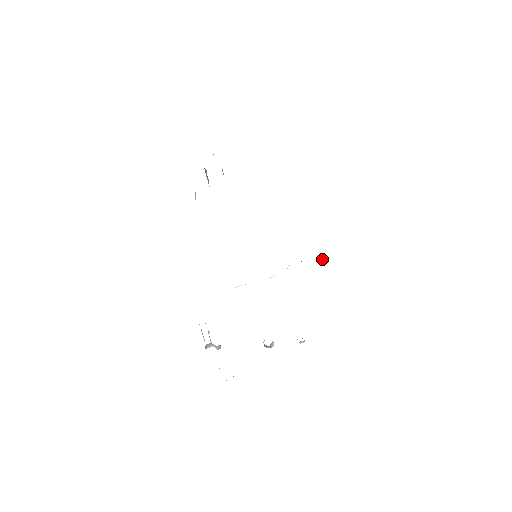
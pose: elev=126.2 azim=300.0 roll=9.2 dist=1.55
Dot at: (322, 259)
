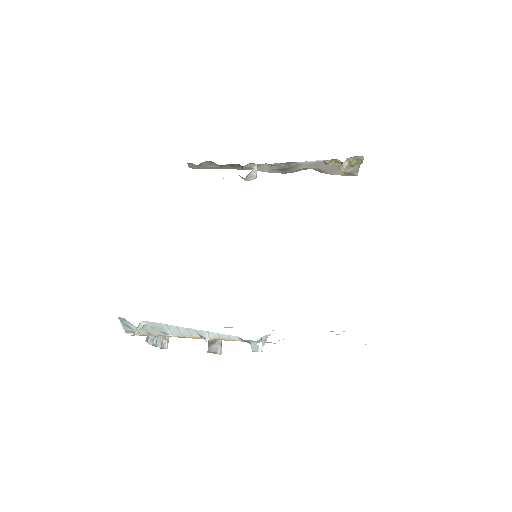
Dot at: occluded
